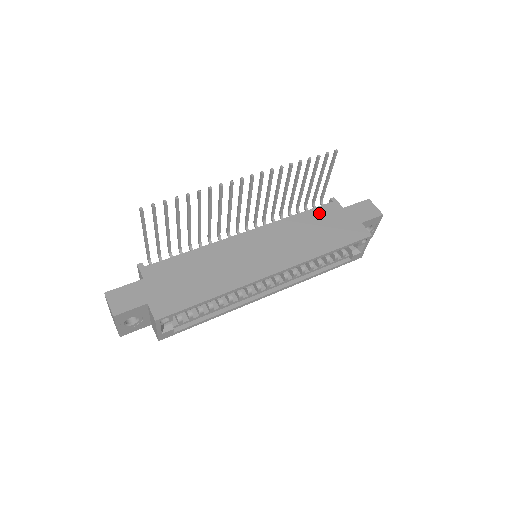
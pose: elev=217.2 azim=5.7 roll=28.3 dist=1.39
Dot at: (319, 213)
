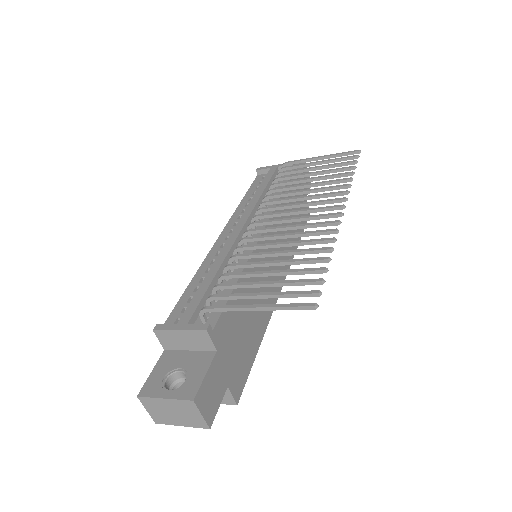
Dot at: occluded
